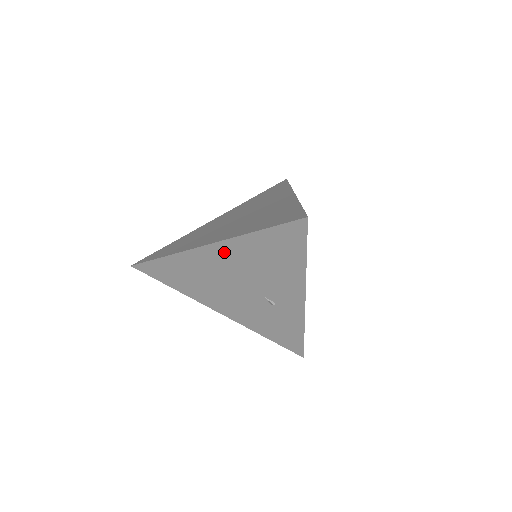
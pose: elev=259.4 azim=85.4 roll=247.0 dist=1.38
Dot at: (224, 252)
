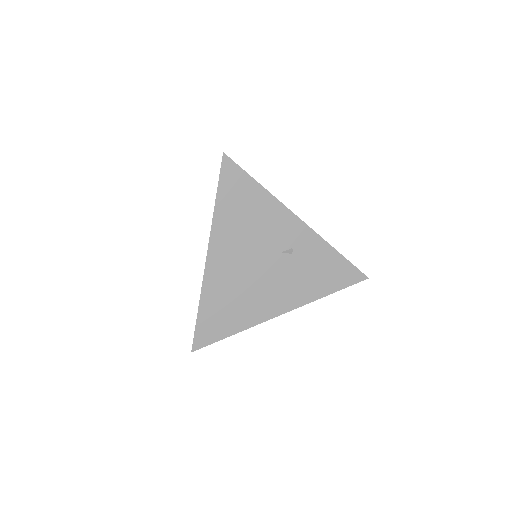
Dot at: (221, 246)
